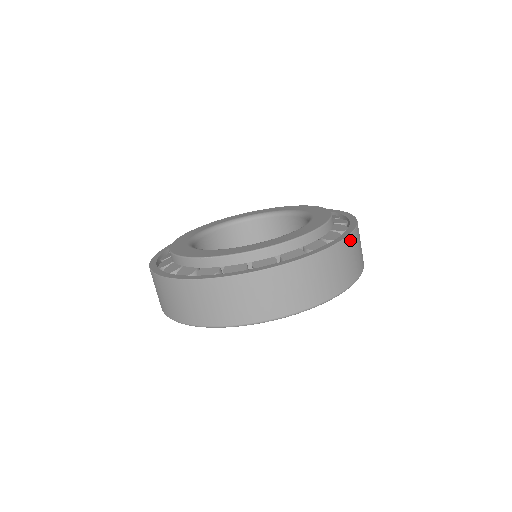
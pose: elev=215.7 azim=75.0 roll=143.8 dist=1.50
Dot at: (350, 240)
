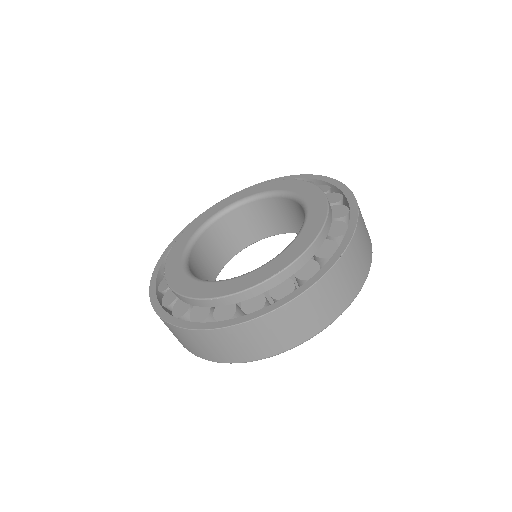
Dot at: (358, 230)
